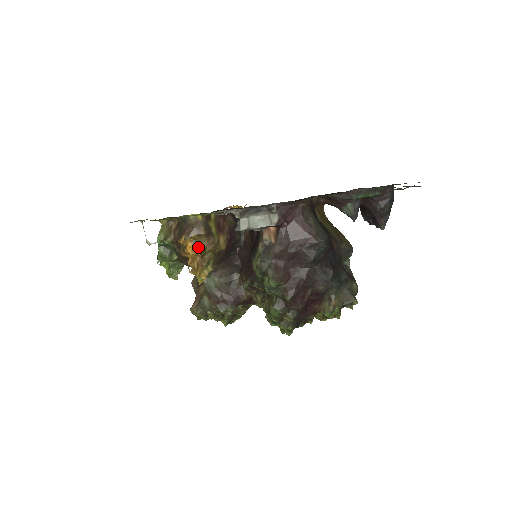
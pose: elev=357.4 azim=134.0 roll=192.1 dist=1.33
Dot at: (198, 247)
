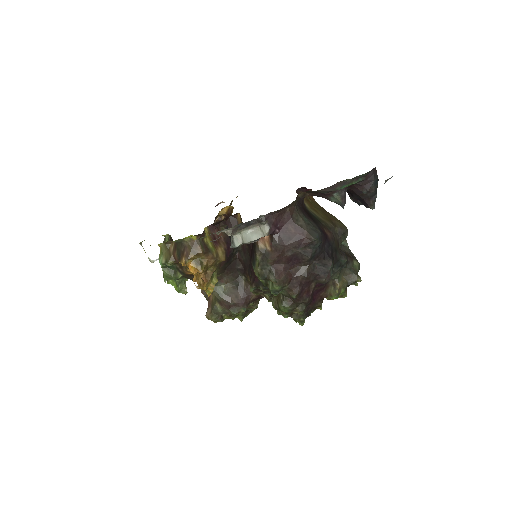
Dot at: (199, 266)
